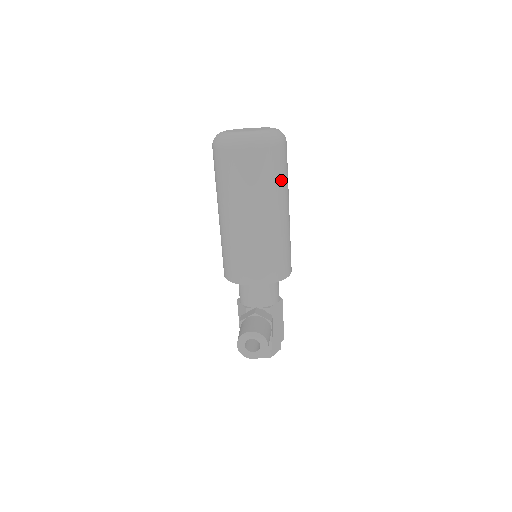
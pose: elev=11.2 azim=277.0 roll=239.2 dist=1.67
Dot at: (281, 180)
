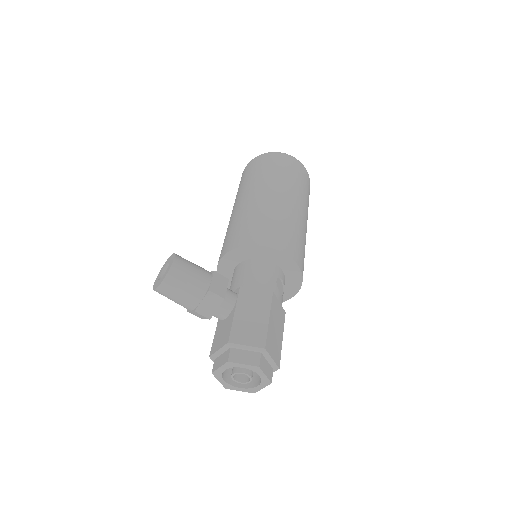
Dot at: (275, 173)
